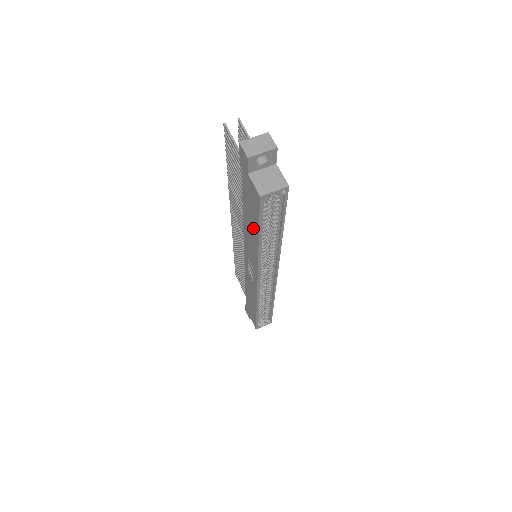
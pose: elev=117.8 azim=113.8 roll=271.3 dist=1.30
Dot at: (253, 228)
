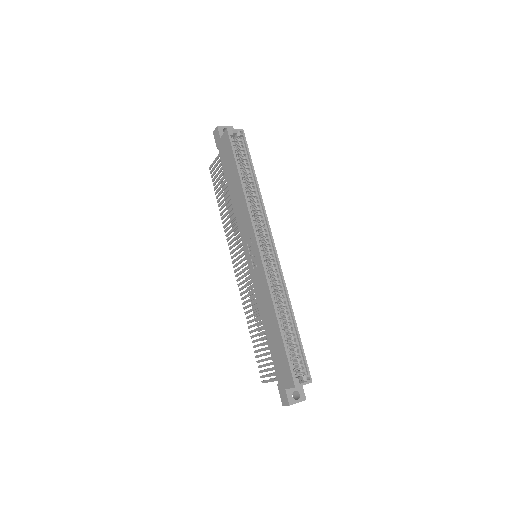
Dot at: (235, 178)
